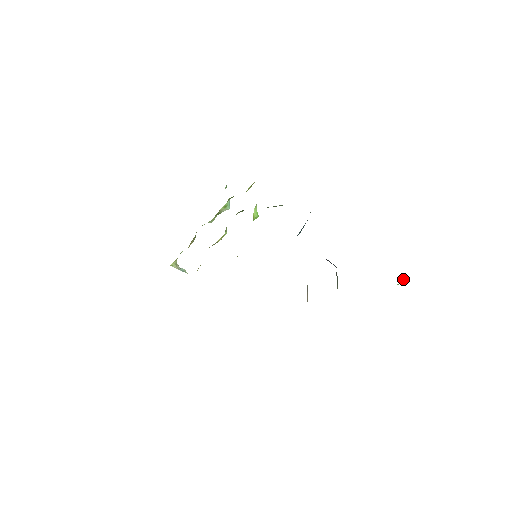
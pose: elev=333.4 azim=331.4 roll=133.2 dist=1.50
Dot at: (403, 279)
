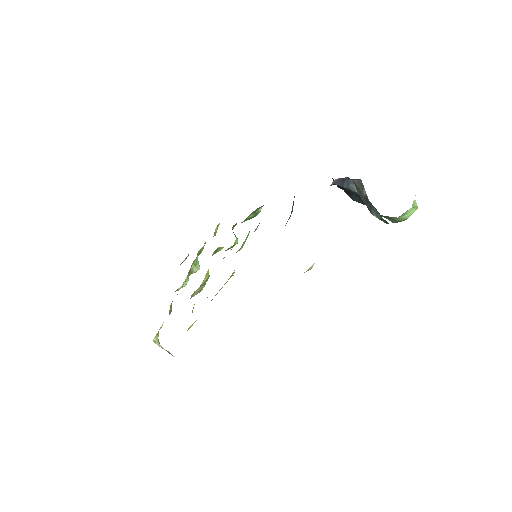
Dot at: occluded
